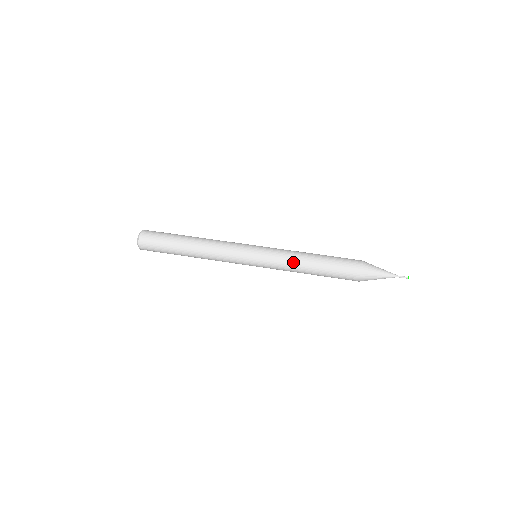
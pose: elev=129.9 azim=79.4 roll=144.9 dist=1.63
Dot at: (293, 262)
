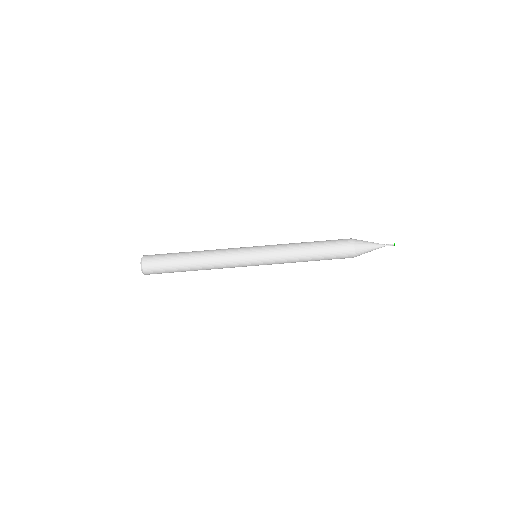
Dot at: (292, 257)
